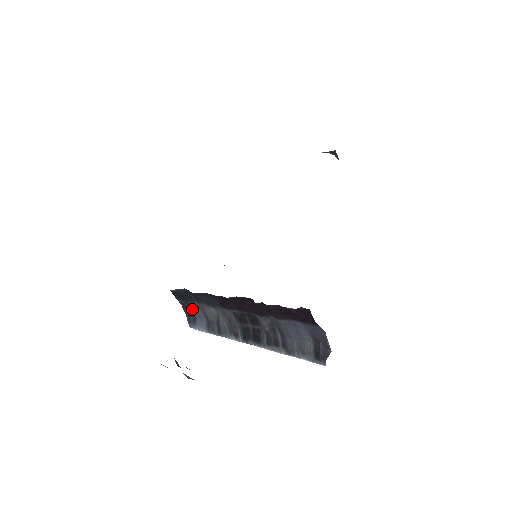
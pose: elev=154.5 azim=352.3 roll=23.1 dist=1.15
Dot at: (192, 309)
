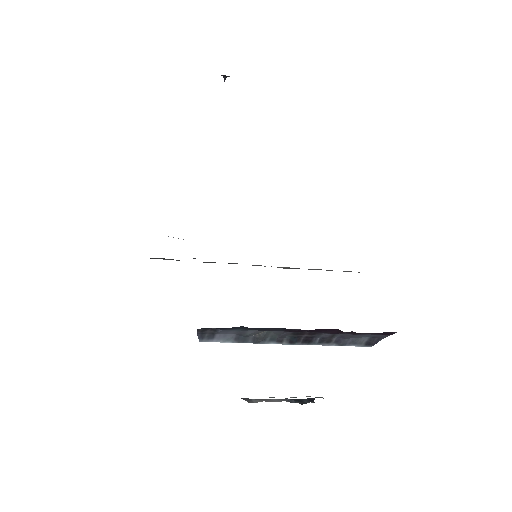
Dot at: (221, 332)
